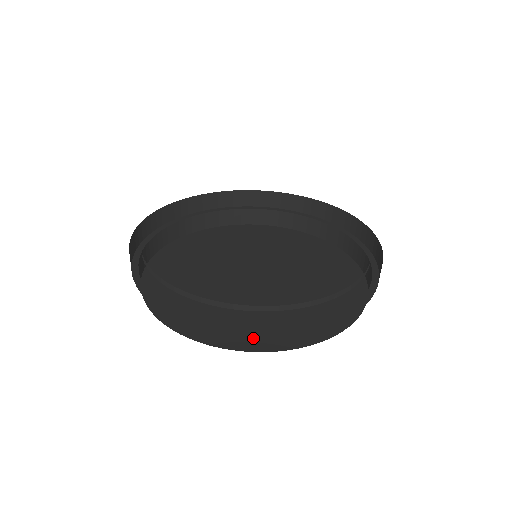
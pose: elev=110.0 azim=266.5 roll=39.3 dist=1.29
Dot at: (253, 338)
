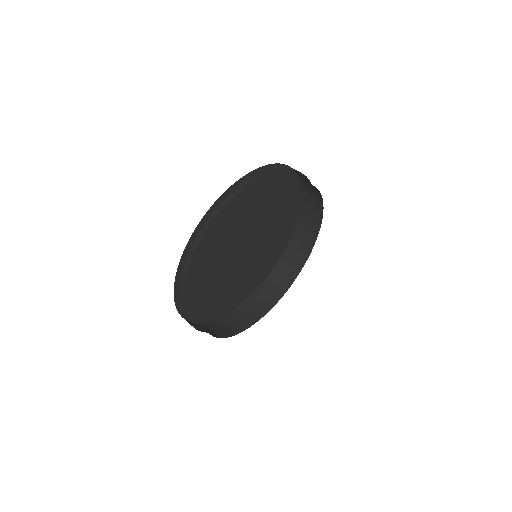
Dot at: occluded
